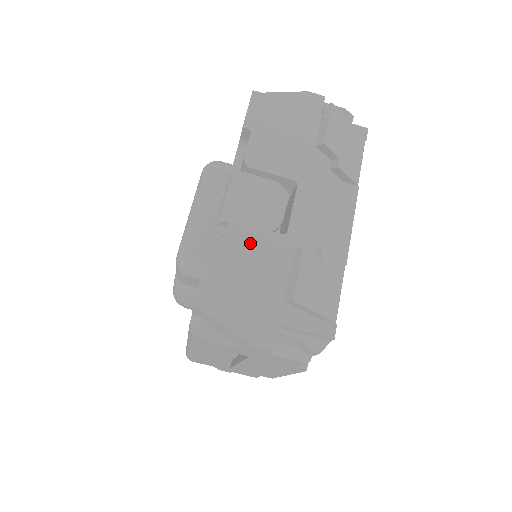
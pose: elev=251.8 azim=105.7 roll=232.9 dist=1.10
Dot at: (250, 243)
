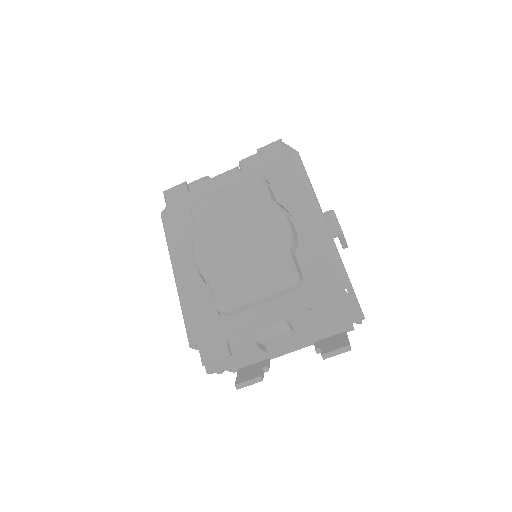
Dot at: (252, 354)
